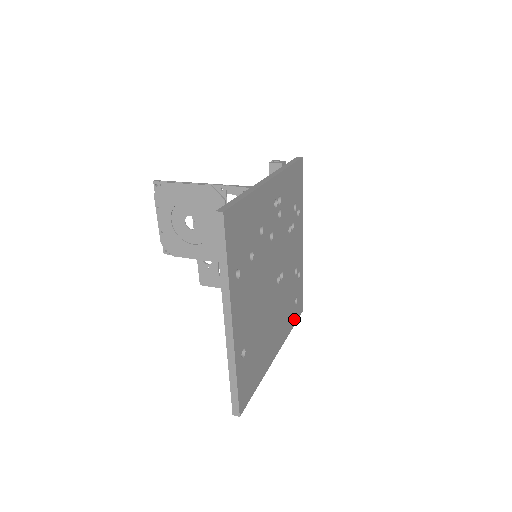
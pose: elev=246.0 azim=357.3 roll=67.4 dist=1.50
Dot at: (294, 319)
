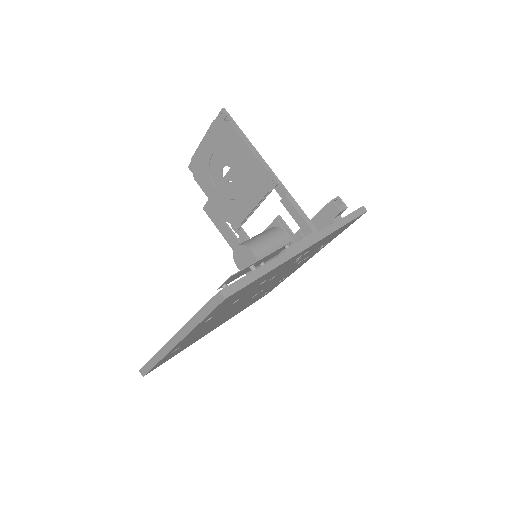
Dot at: (252, 303)
